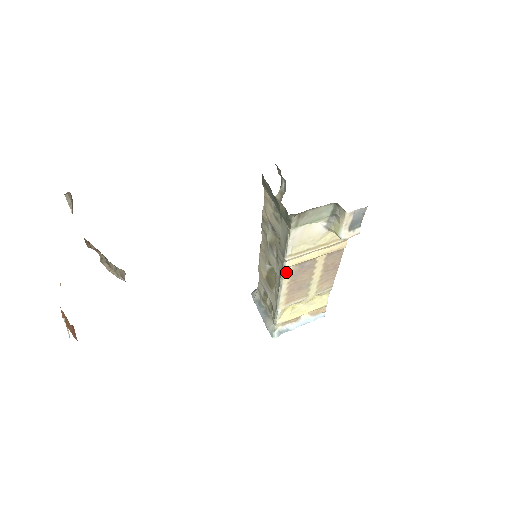
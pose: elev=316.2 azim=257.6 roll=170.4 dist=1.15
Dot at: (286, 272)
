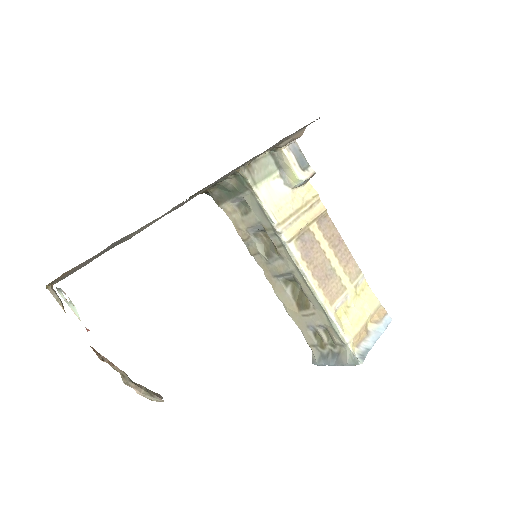
Dot at: (293, 251)
